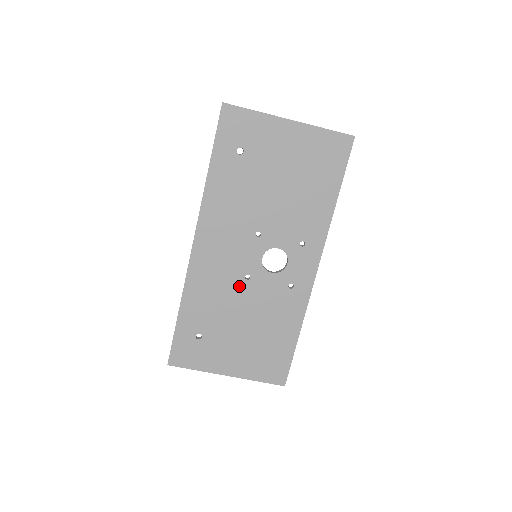
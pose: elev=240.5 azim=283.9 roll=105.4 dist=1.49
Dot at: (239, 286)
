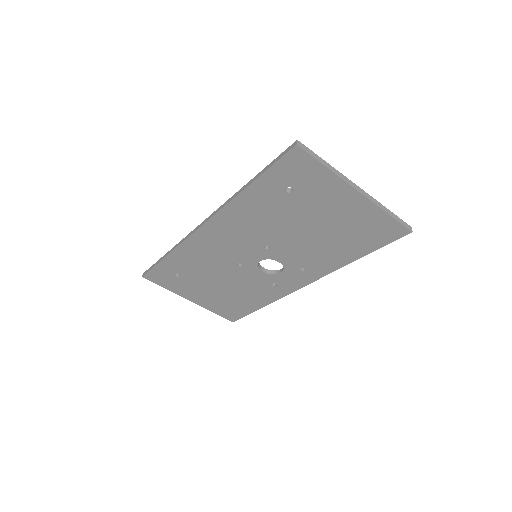
Dot at: (229, 266)
